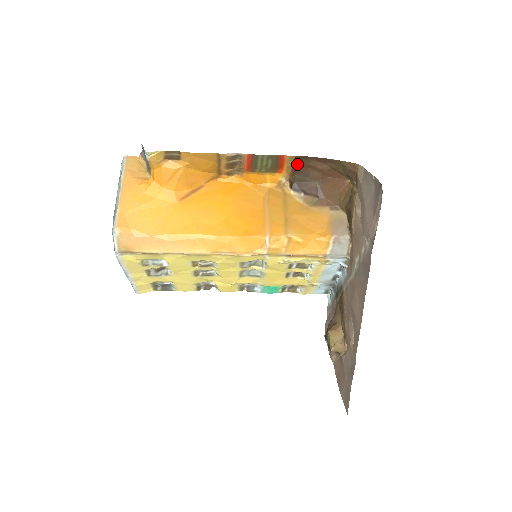
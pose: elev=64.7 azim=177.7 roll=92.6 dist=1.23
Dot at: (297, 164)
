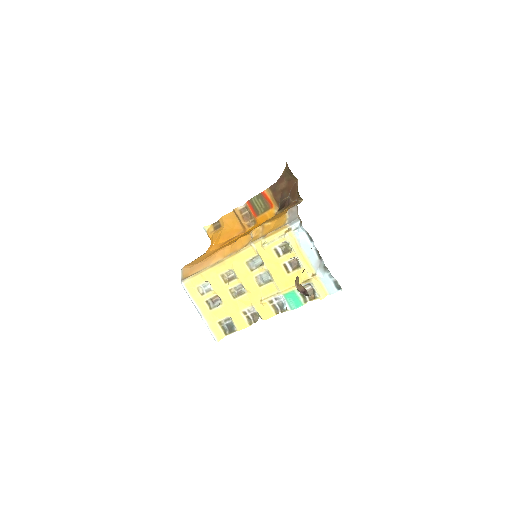
Dot at: (275, 194)
